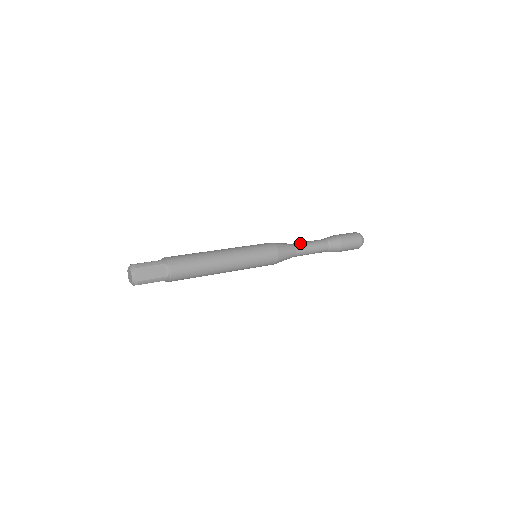
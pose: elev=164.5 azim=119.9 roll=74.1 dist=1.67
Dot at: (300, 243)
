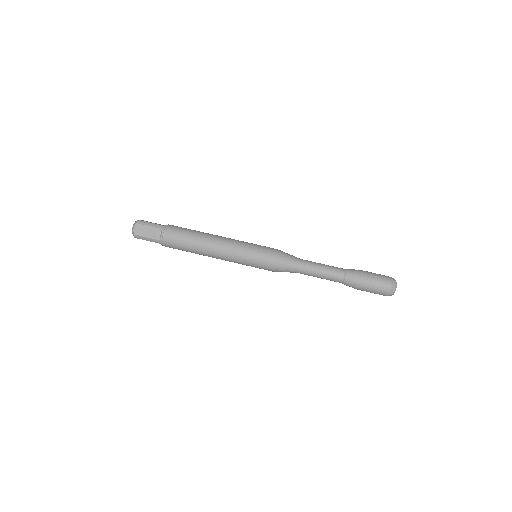
Dot at: (307, 272)
